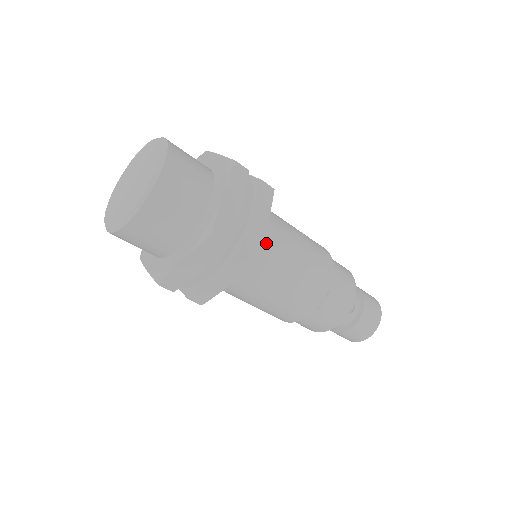
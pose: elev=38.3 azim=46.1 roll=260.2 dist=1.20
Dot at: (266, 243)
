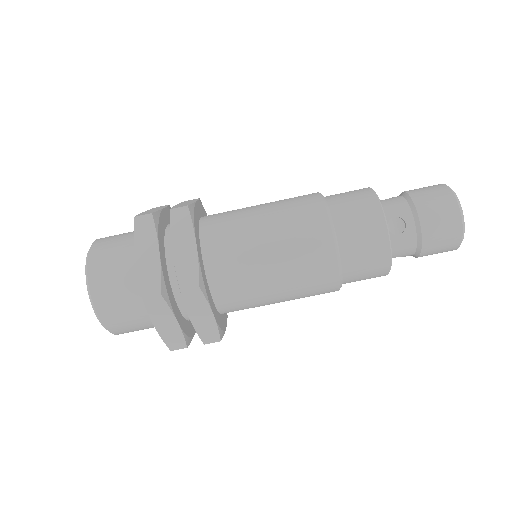
Dot at: (220, 254)
